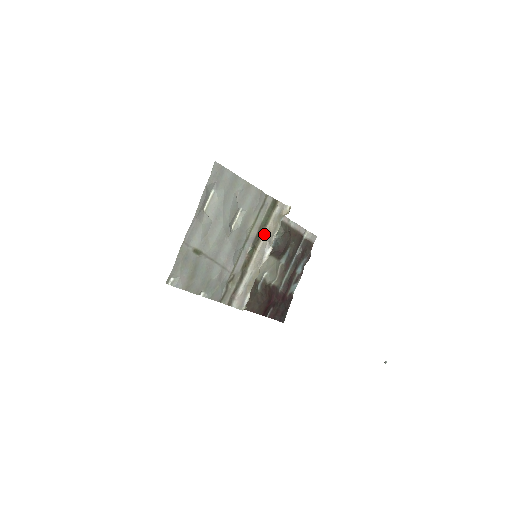
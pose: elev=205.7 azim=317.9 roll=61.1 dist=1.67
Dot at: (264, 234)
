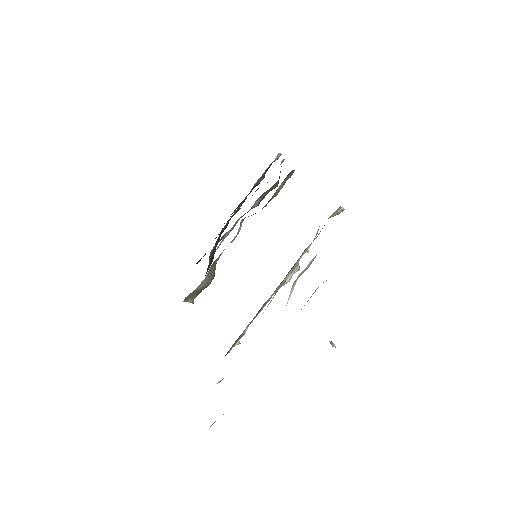
Dot at: occluded
